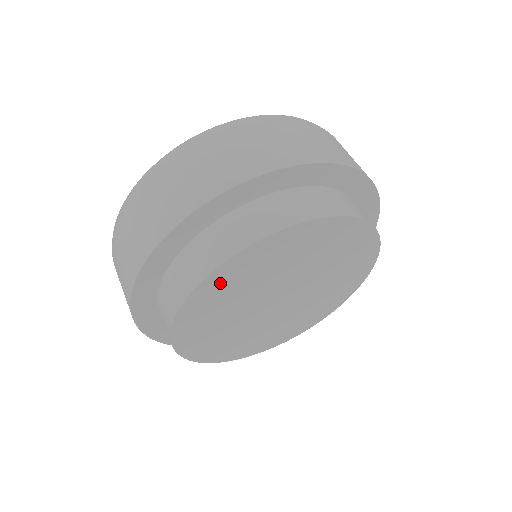
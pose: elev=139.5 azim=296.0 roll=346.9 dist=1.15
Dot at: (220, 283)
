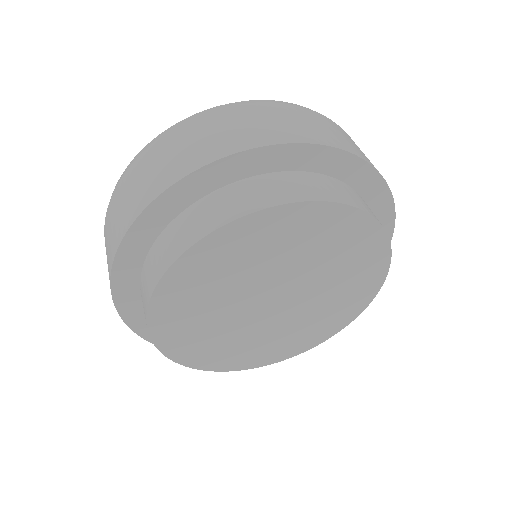
Dot at: (253, 233)
